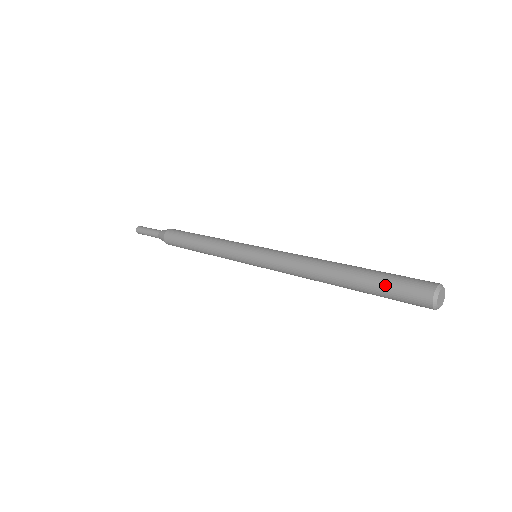
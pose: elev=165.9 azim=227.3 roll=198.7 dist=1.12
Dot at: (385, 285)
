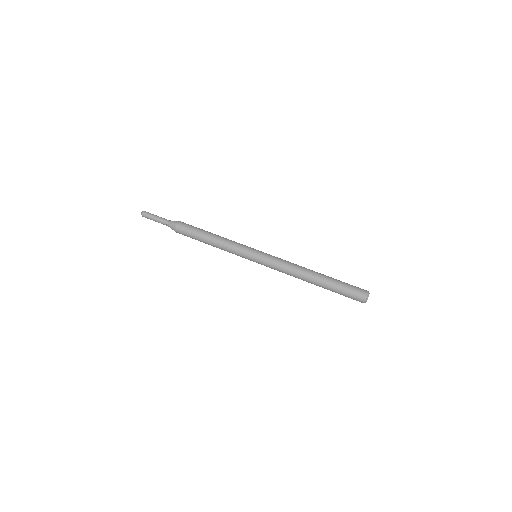
Dot at: occluded
